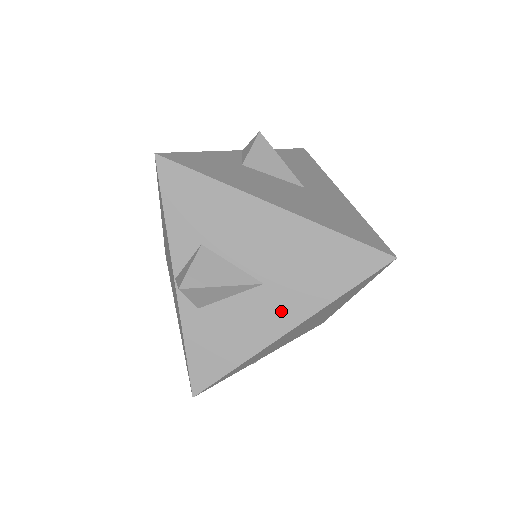
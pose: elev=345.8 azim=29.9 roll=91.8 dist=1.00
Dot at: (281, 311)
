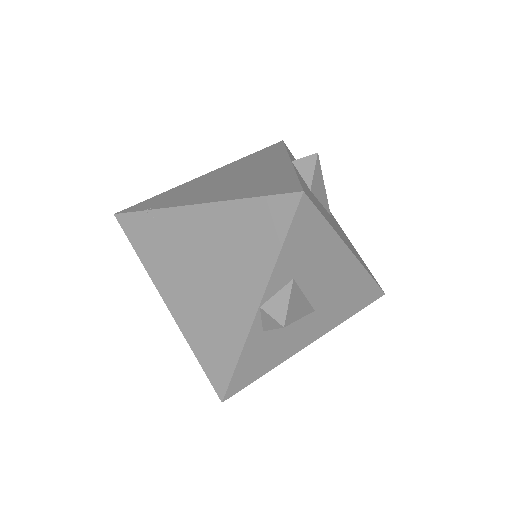
Dot at: (314, 330)
